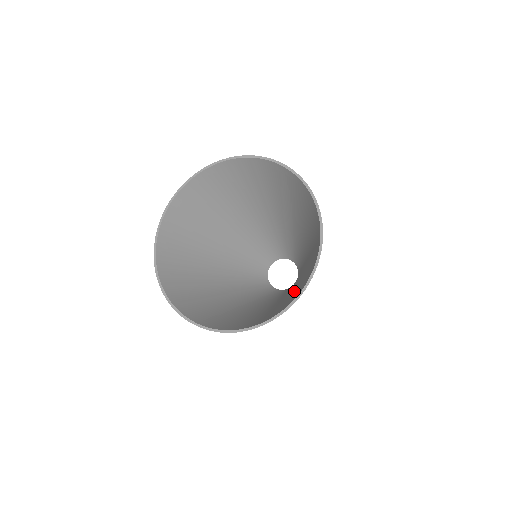
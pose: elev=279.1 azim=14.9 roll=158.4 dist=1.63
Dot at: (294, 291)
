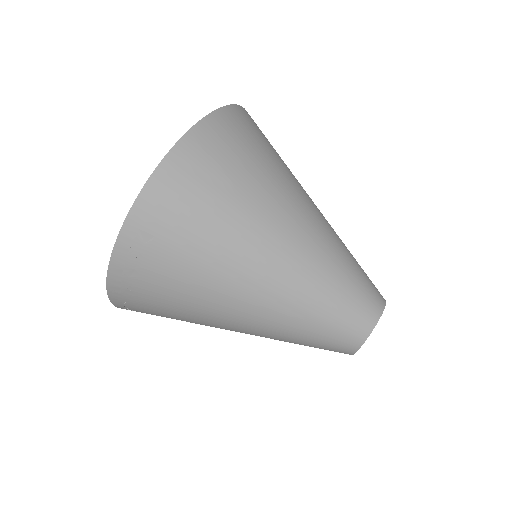
Dot at: (254, 233)
